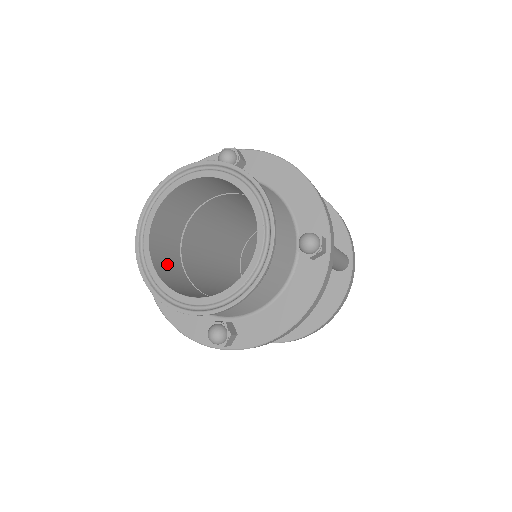
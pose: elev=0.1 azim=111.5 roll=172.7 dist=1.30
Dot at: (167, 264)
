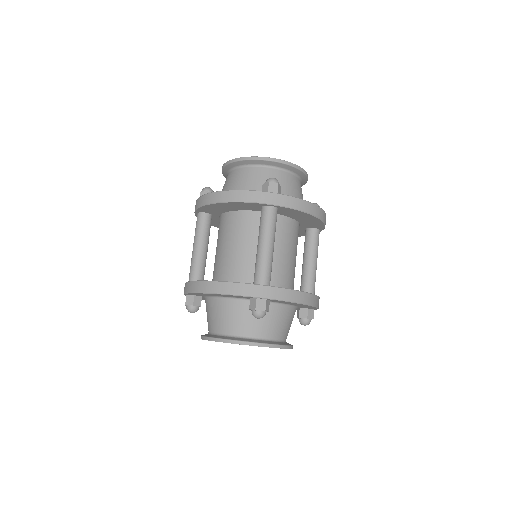
Dot at: occluded
